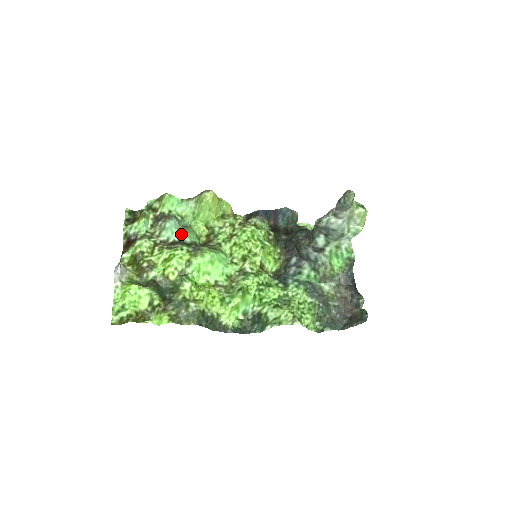
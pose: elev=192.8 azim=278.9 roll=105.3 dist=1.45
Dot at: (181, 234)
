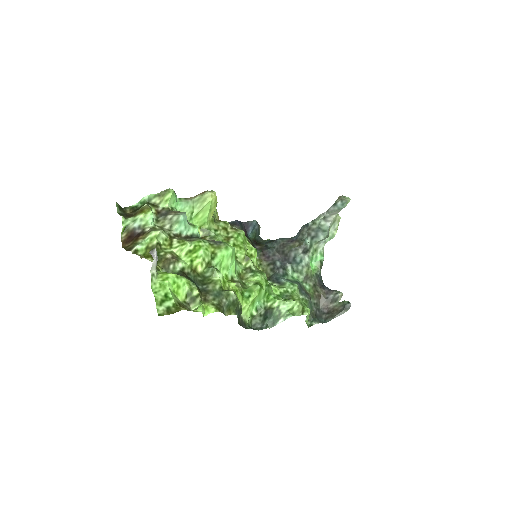
Dot at: (193, 229)
